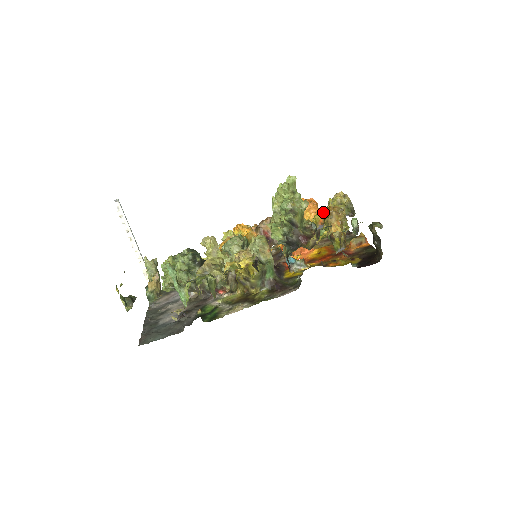
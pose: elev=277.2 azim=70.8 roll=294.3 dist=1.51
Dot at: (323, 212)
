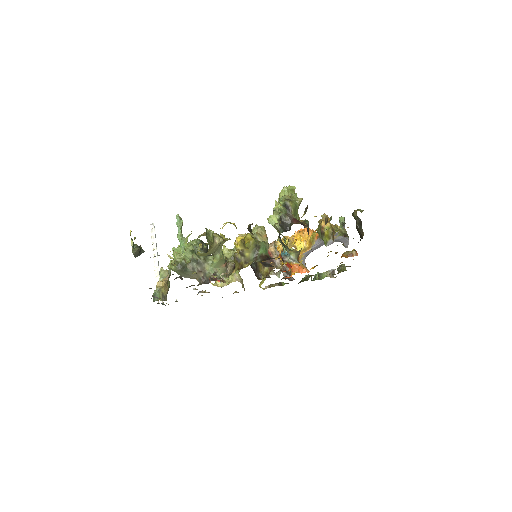
Dot at: occluded
